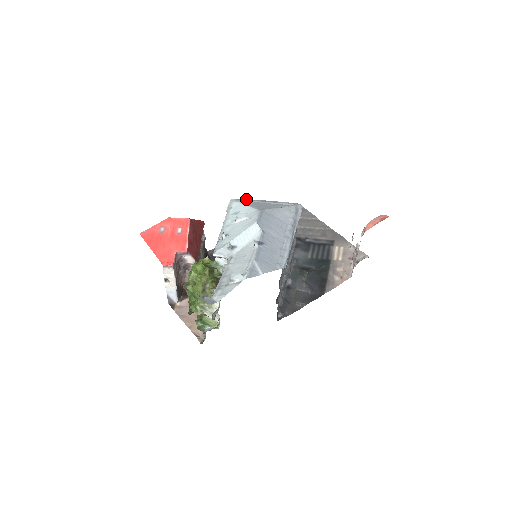
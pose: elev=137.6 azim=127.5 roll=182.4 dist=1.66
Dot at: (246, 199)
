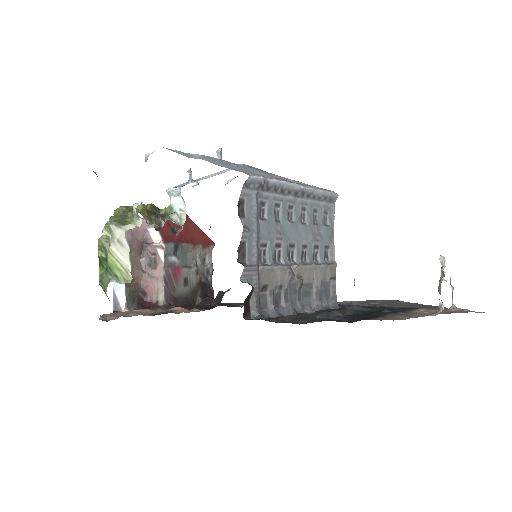
Dot at: occluded
